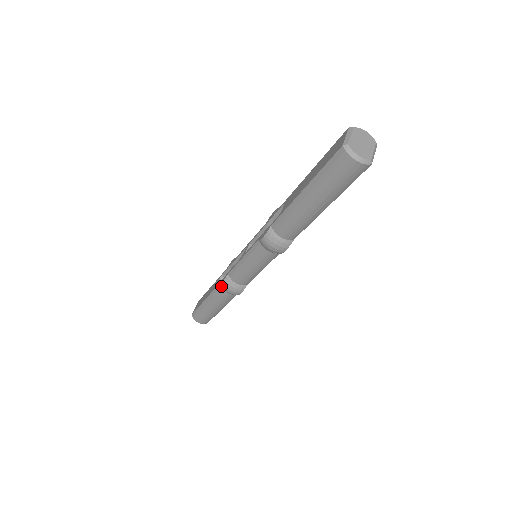
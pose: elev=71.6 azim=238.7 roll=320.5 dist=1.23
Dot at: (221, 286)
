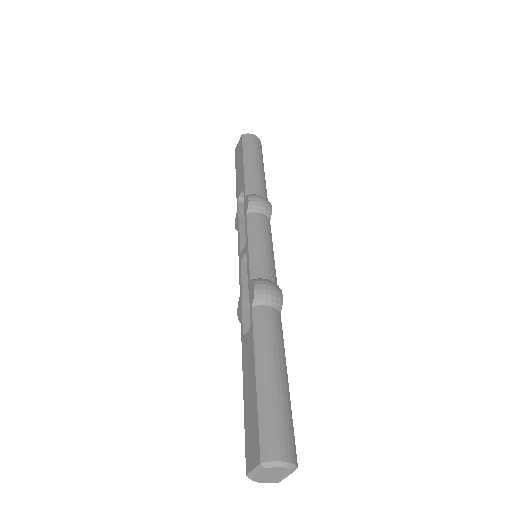
Dot at: occluded
